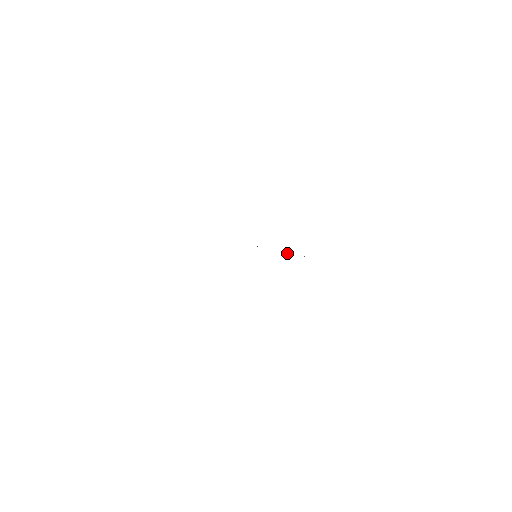
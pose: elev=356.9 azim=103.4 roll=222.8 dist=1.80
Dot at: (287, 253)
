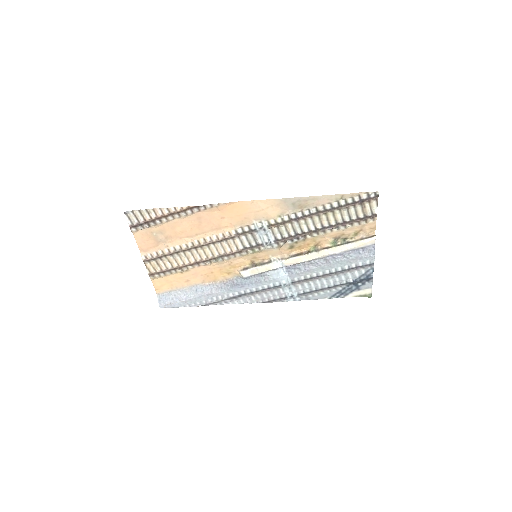
Dot at: (290, 254)
